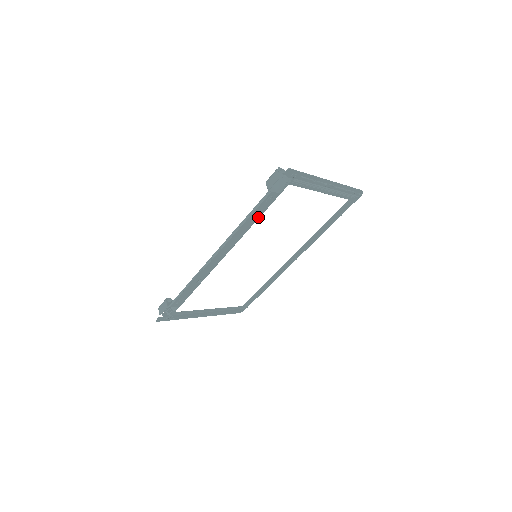
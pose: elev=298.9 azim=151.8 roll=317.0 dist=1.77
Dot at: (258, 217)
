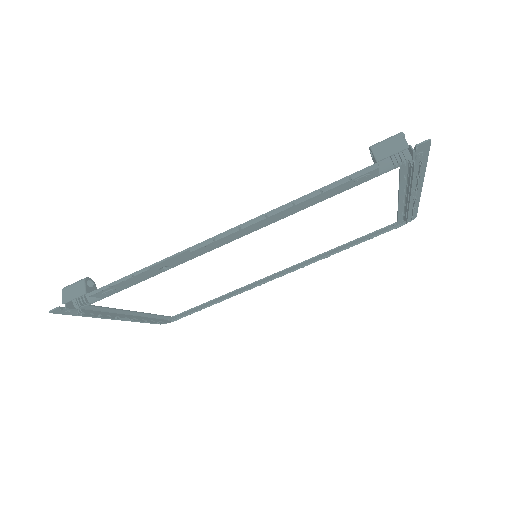
Dot at: (323, 199)
